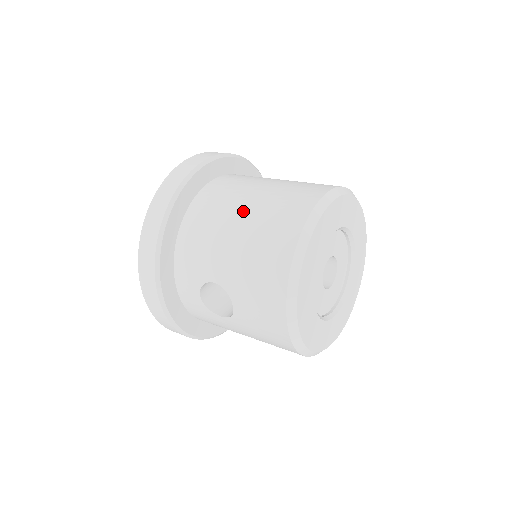
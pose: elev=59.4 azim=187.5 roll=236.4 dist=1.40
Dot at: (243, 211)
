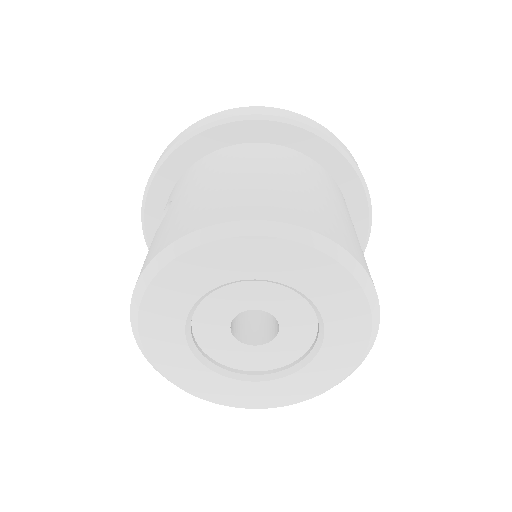
Dot at: (254, 174)
